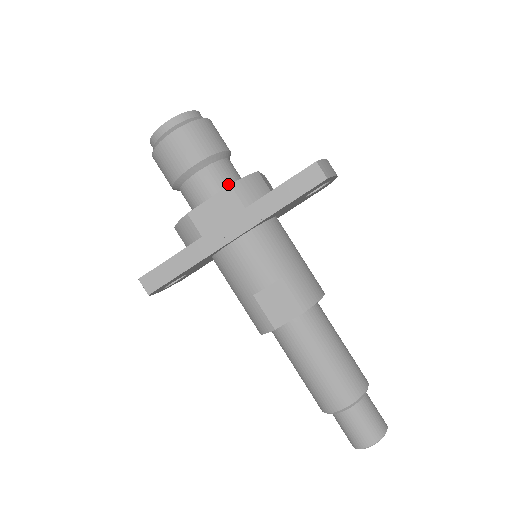
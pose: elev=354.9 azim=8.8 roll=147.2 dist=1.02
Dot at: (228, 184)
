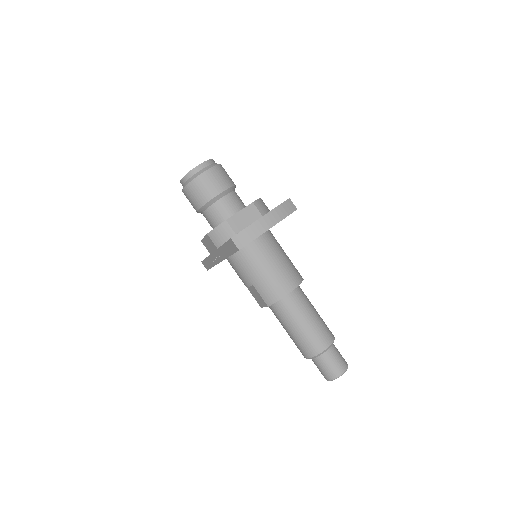
Dot at: (219, 221)
